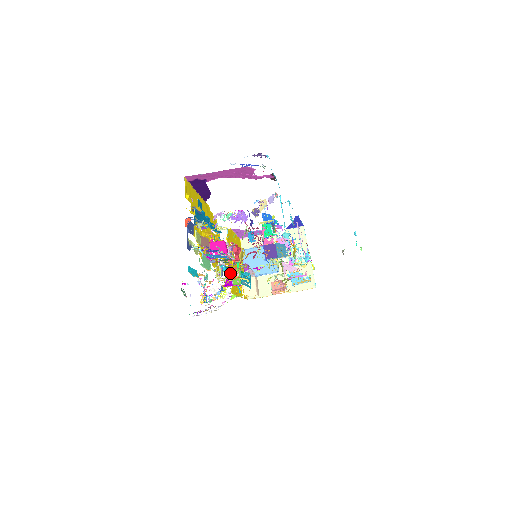
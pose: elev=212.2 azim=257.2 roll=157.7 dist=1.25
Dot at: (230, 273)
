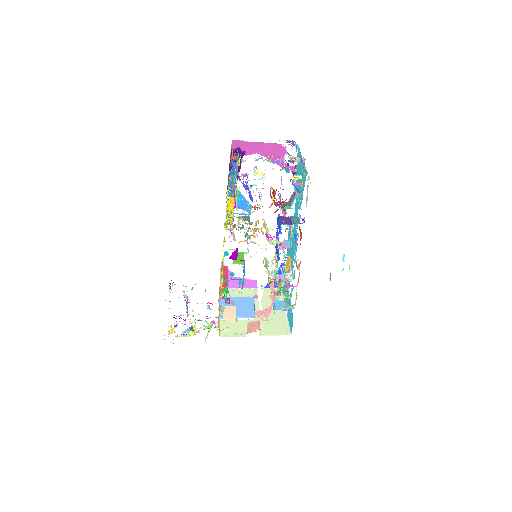
Dot at: (236, 251)
